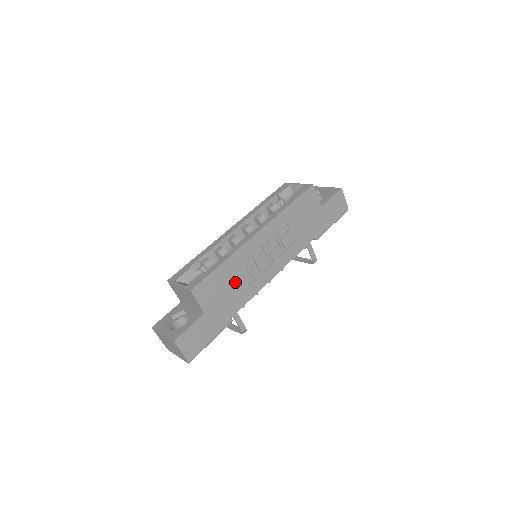
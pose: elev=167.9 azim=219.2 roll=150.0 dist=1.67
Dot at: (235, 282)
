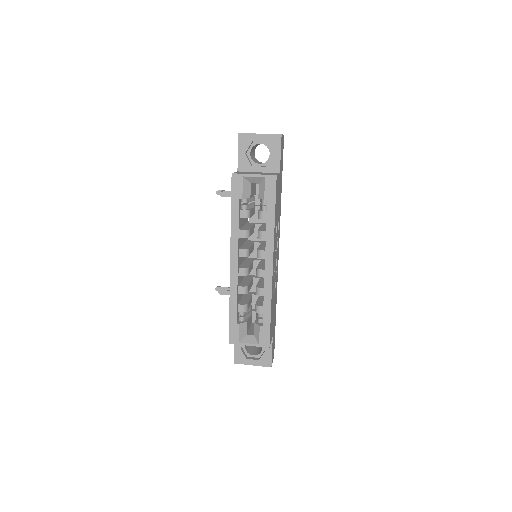
Dot at: (274, 301)
